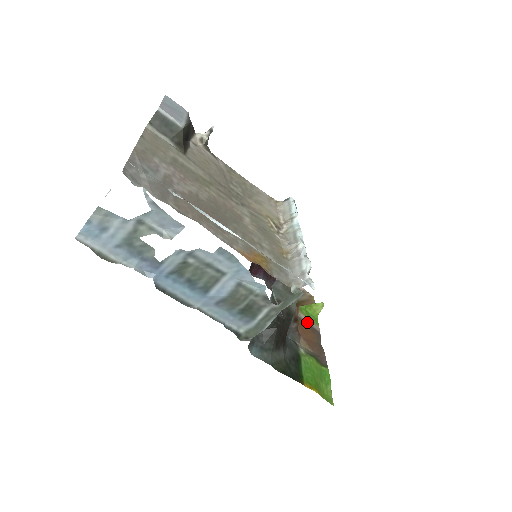
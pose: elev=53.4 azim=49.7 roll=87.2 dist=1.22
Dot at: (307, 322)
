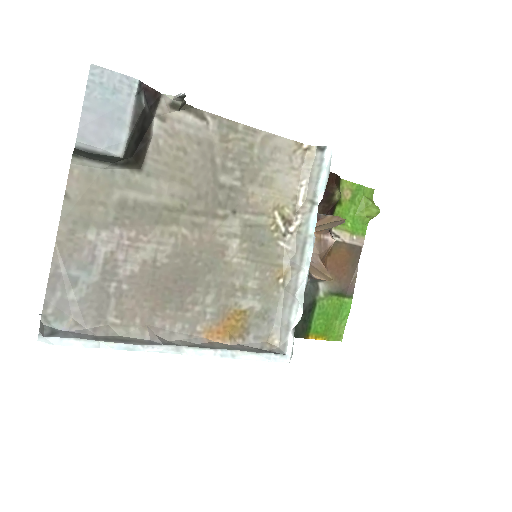
Dot at: (346, 242)
